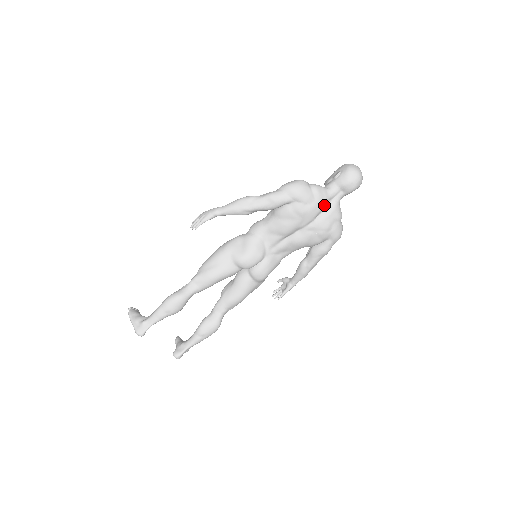
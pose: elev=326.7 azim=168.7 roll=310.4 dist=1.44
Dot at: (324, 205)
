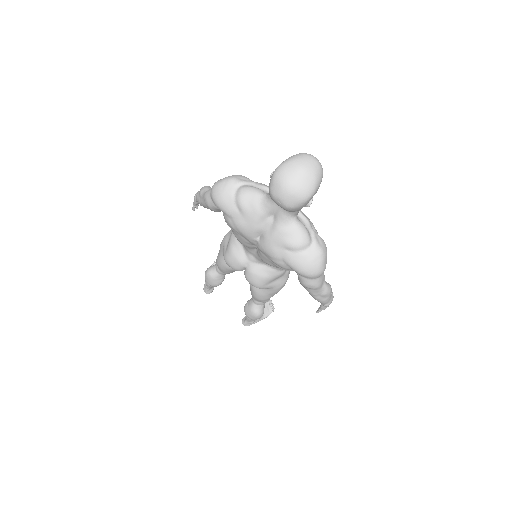
Dot at: (259, 222)
